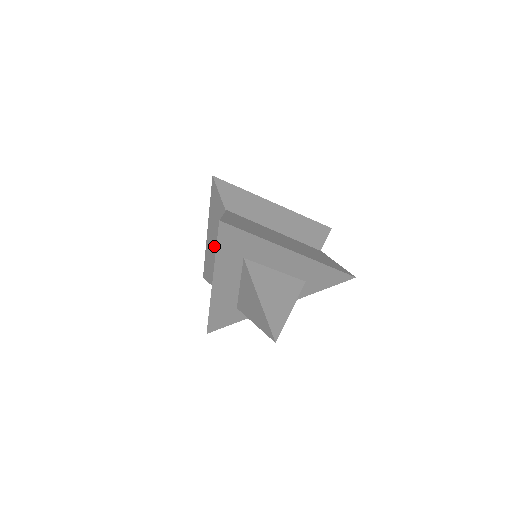
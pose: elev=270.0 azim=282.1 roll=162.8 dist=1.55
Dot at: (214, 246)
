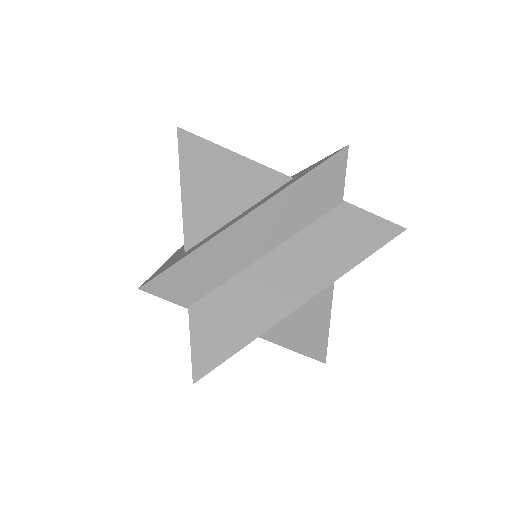
Dot at: occluded
